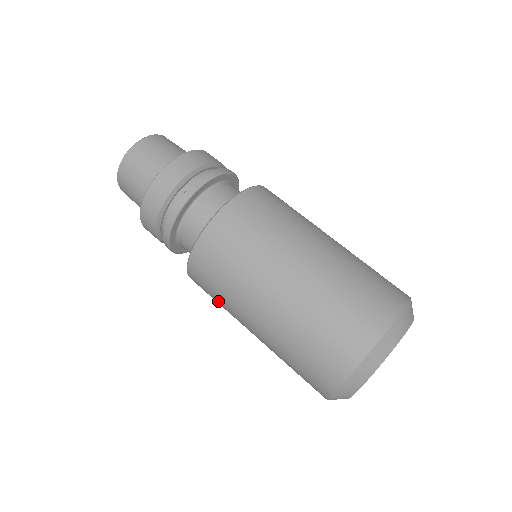
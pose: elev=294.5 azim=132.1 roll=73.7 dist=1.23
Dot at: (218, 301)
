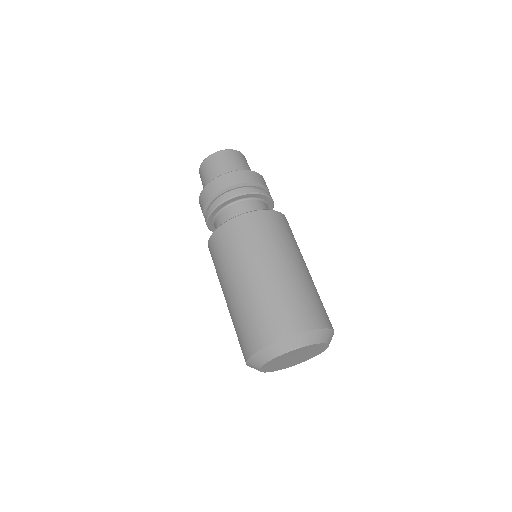
Dot at: (235, 248)
